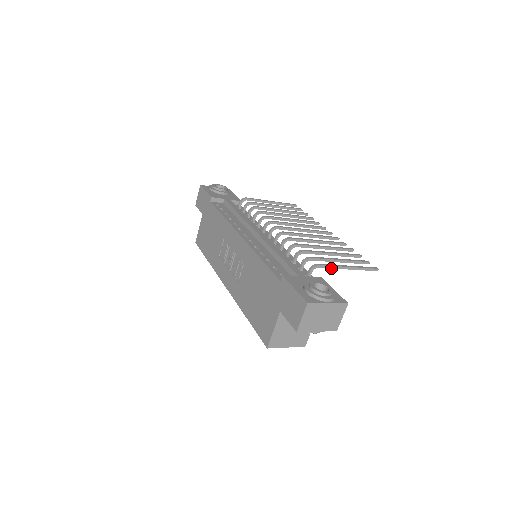
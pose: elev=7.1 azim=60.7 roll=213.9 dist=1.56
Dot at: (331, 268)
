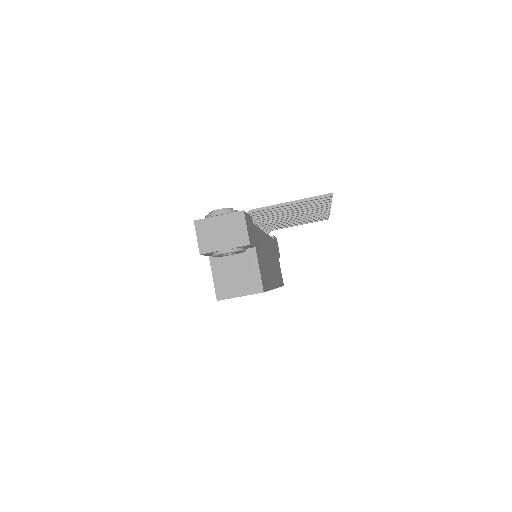
Dot at: (268, 209)
